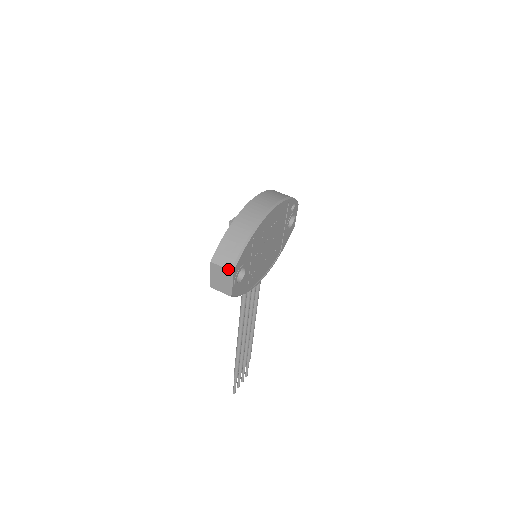
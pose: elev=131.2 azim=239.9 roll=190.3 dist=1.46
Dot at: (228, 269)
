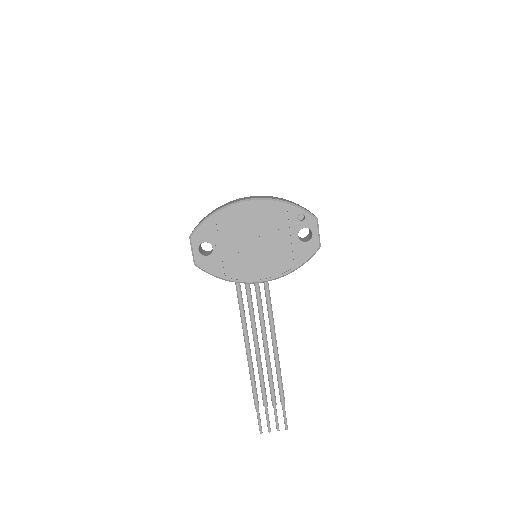
Dot at: (190, 236)
